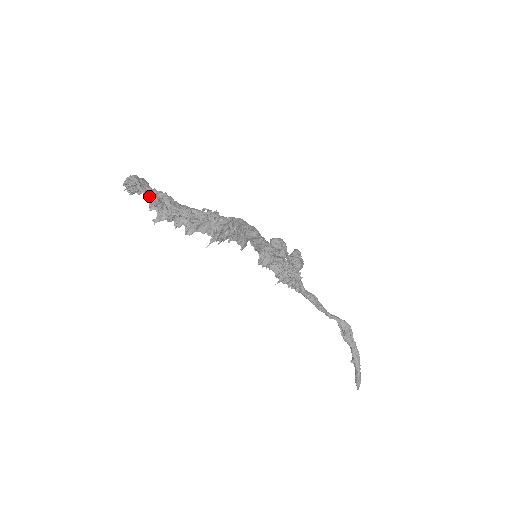
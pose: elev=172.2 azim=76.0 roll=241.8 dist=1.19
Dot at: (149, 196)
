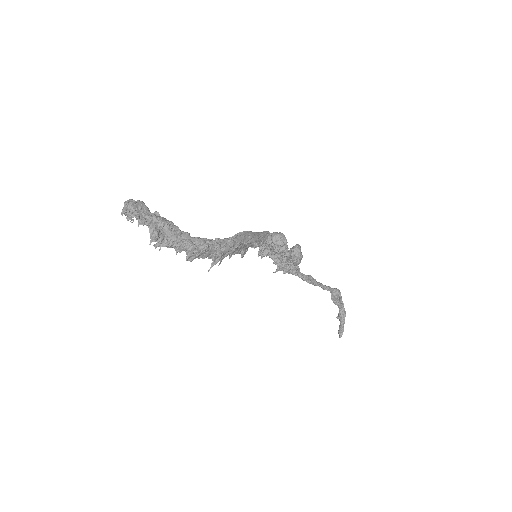
Dot at: (149, 227)
